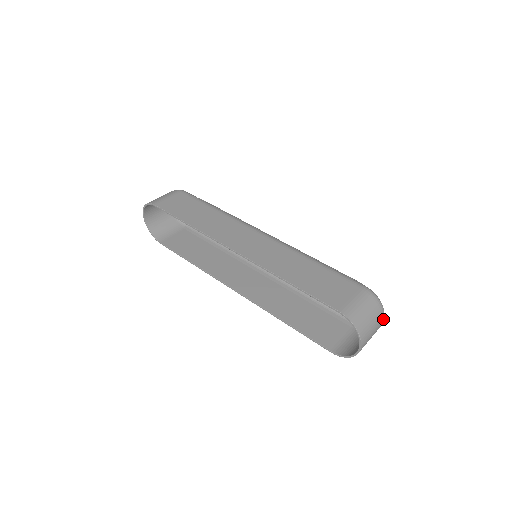
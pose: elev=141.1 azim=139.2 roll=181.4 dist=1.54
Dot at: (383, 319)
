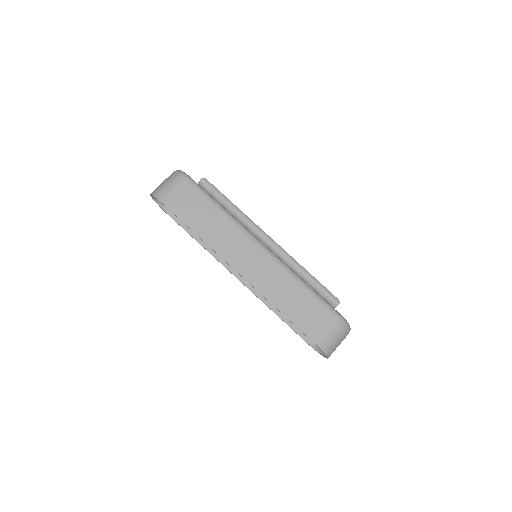
Dot at: occluded
